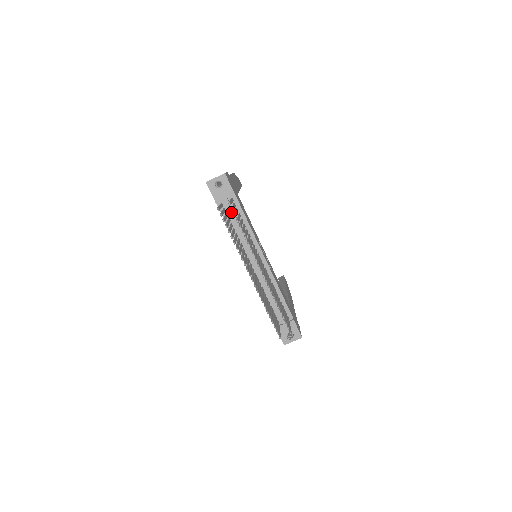
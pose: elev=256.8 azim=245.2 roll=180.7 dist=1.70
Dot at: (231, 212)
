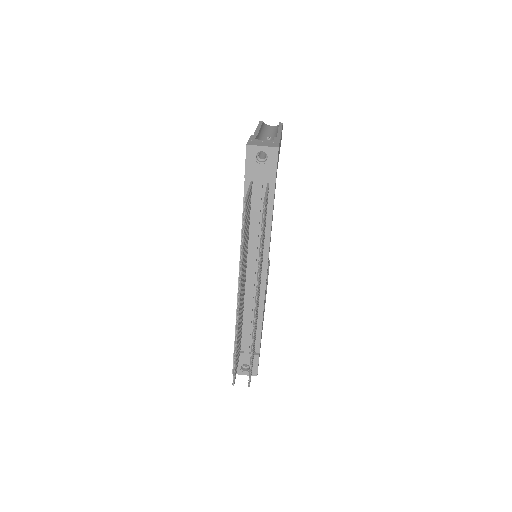
Dot at: (257, 200)
